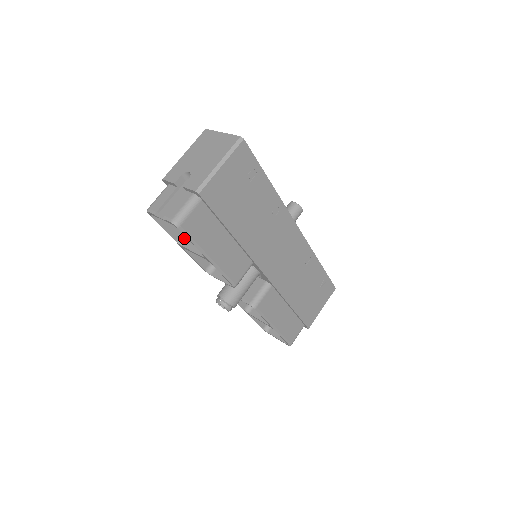
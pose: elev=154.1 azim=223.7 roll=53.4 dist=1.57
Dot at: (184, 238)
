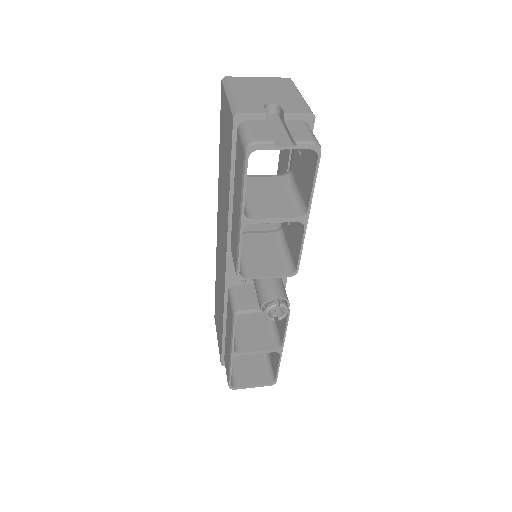
Dot at: (245, 210)
